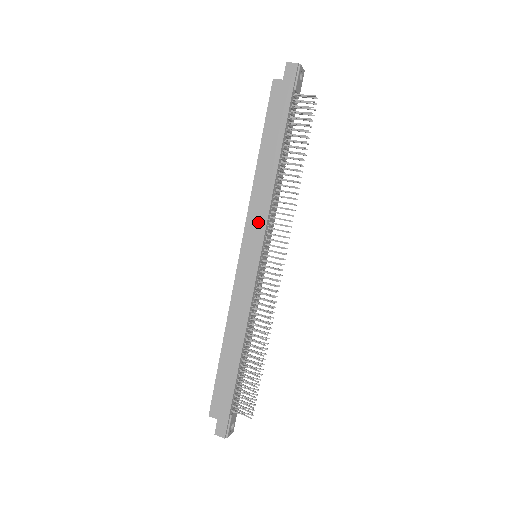
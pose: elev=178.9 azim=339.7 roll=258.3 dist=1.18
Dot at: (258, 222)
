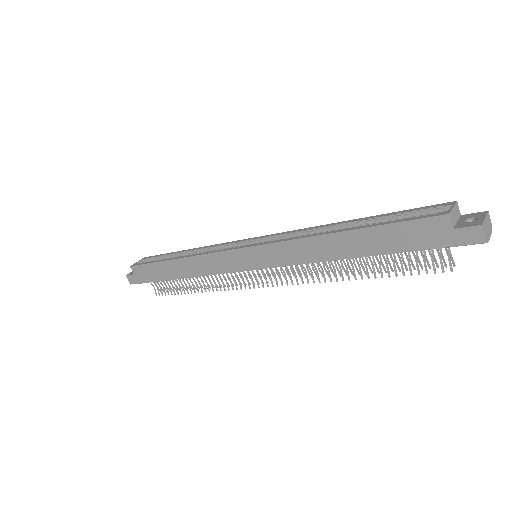
Dot at: (280, 257)
